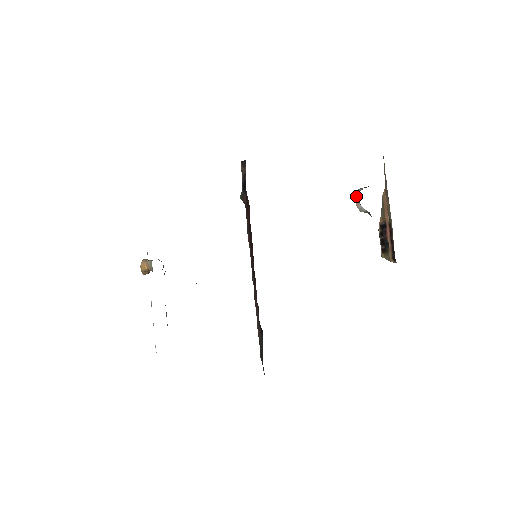
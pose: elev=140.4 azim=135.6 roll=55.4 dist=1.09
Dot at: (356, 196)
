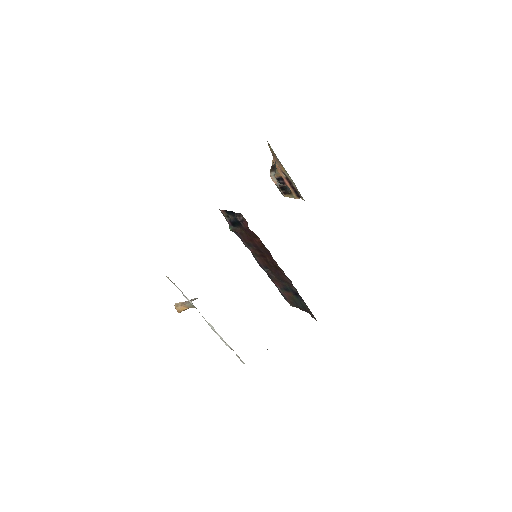
Dot at: (273, 179)
